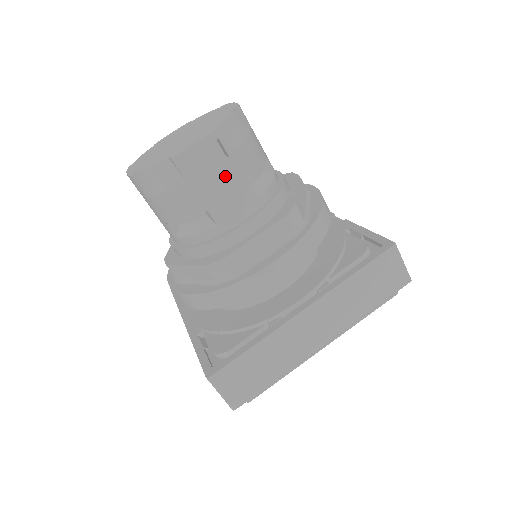
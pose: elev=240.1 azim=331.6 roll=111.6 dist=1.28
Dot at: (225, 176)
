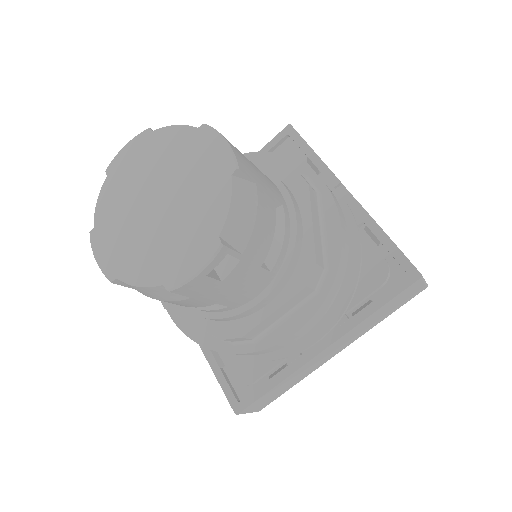
Dot at: (236, 278)
